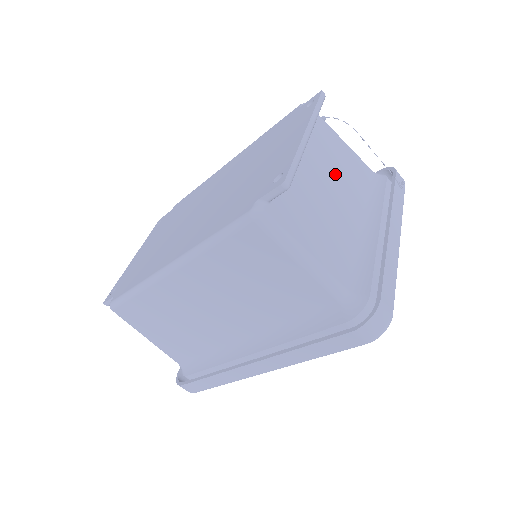
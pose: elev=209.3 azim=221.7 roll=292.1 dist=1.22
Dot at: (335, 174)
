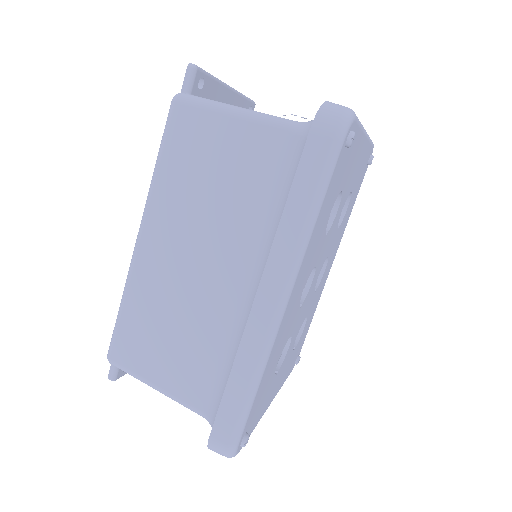
Dot at: occluded
